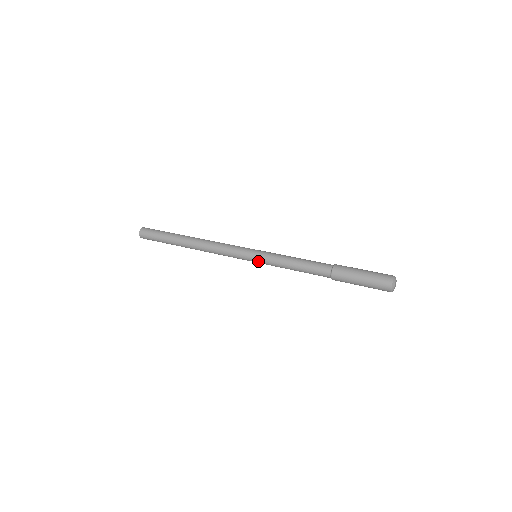
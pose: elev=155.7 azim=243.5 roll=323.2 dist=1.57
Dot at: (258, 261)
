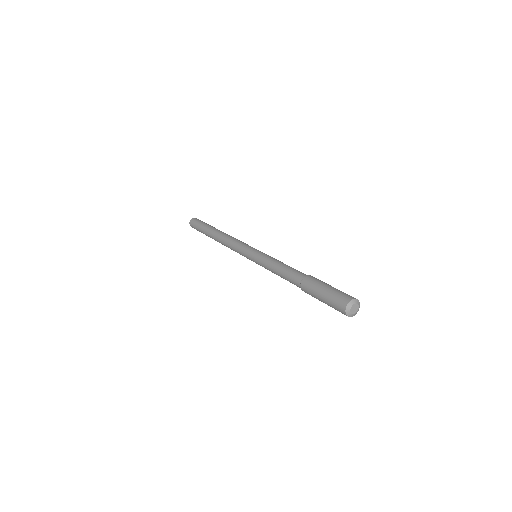
Dot at: (254, 256)
